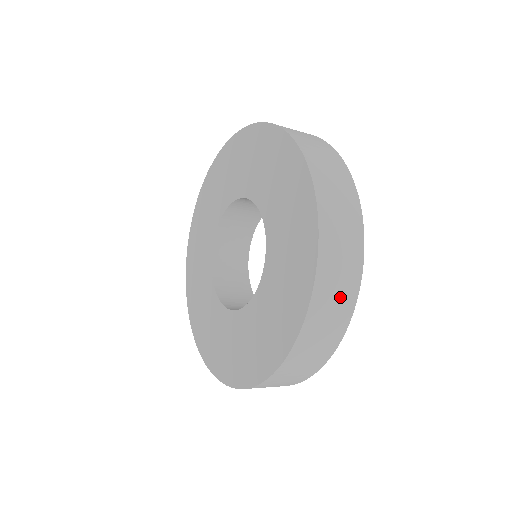
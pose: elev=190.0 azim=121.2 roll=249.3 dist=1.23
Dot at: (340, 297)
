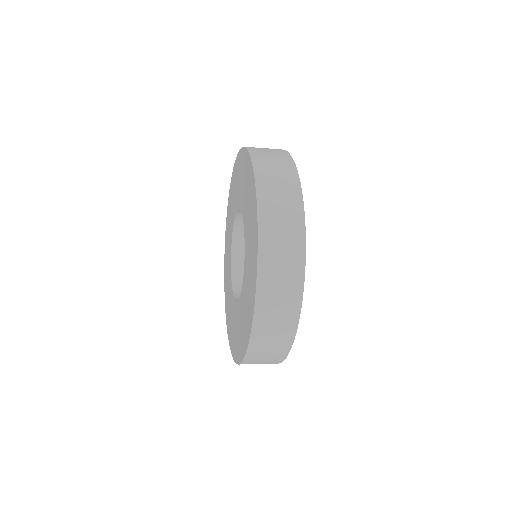
Dot at: (281, 174)
